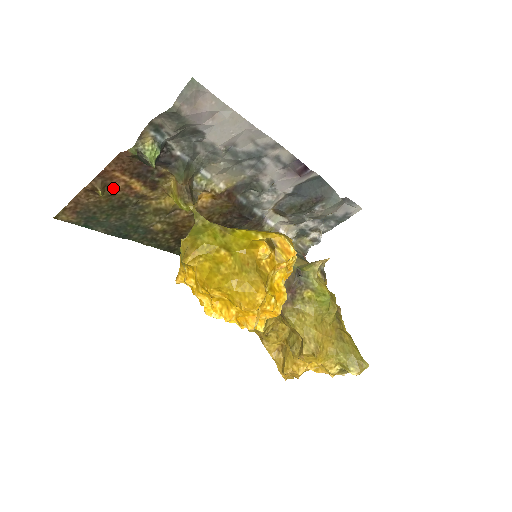
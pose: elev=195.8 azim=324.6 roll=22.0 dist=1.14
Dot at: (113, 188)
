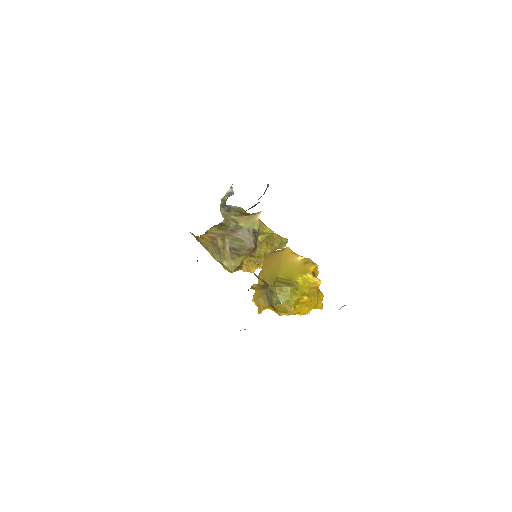
Dot at: occluded
